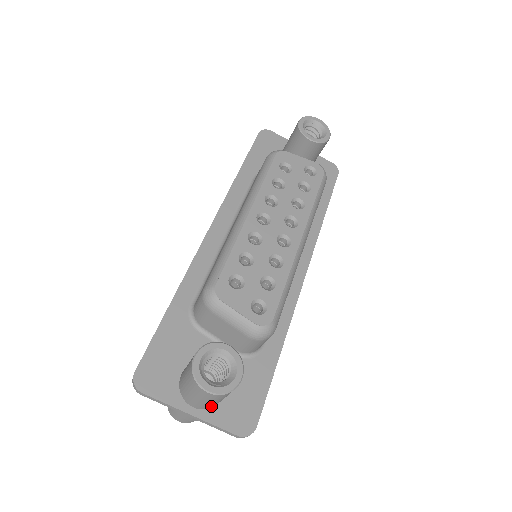
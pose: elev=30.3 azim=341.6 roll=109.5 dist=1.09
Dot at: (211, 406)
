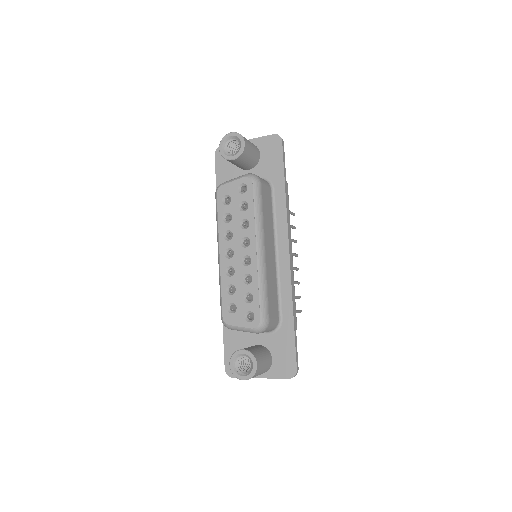
Dot at: occluded
